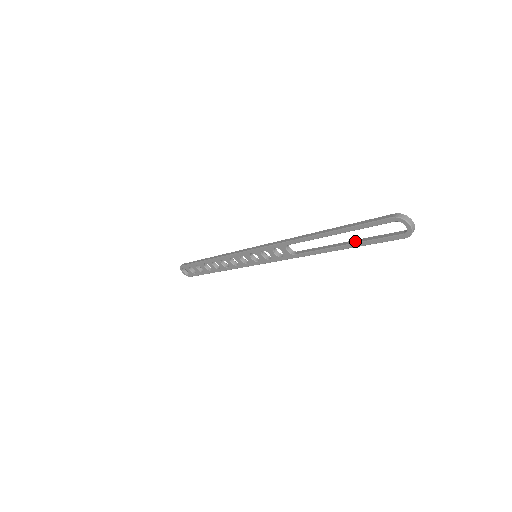
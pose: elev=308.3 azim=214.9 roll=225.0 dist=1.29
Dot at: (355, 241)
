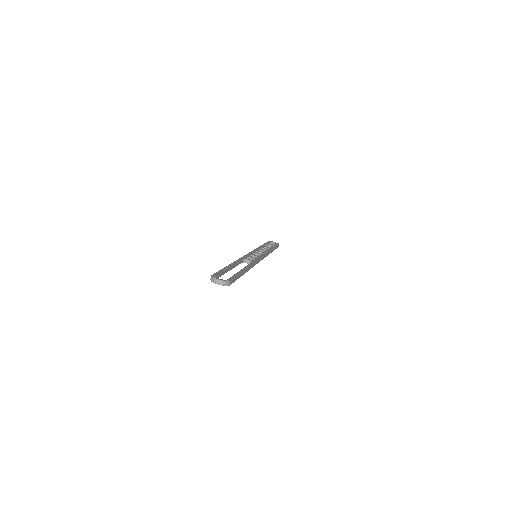
Dot at: occluded
